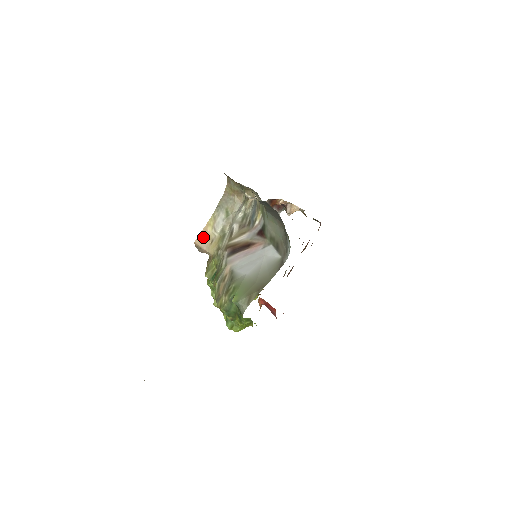
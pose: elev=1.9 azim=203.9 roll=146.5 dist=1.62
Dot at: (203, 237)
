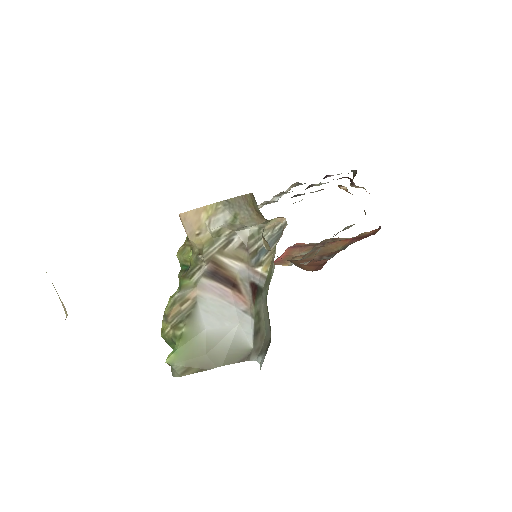
Dot at: (192, 218)
